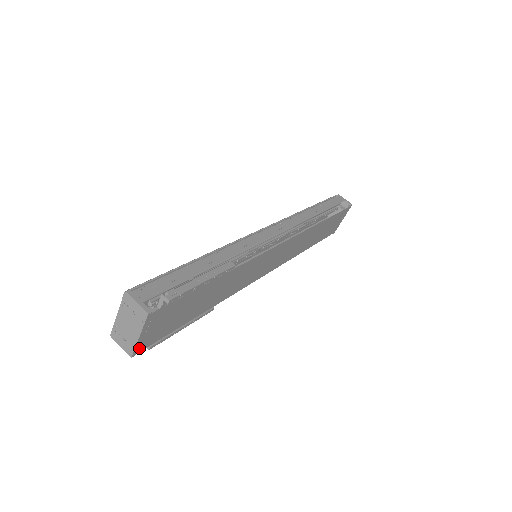
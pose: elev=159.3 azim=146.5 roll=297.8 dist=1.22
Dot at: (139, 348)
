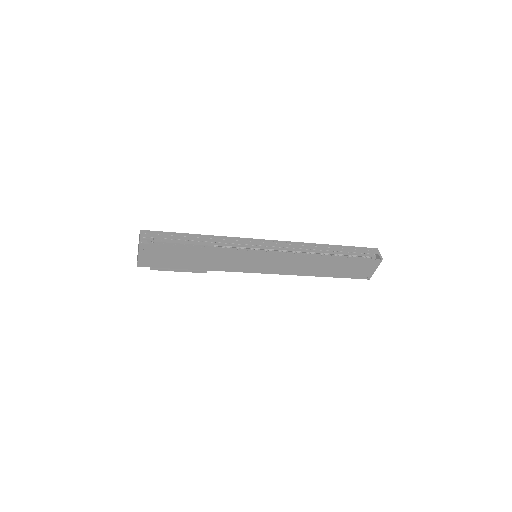
Dot at: (142, 264)
